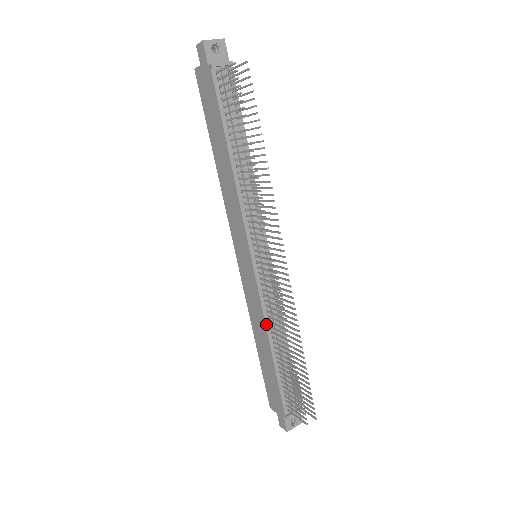
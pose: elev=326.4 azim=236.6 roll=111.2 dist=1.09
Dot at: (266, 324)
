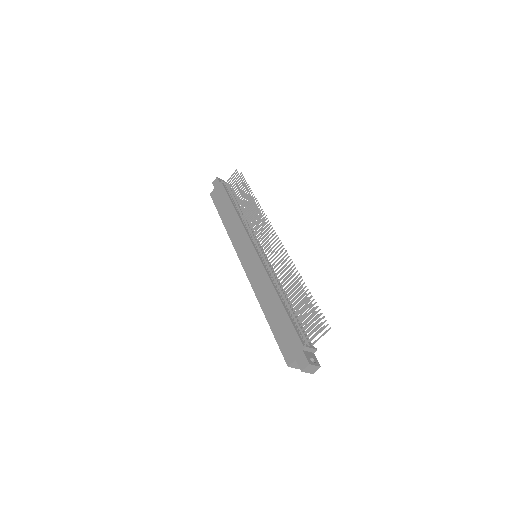
Dot at: (272, 282)
